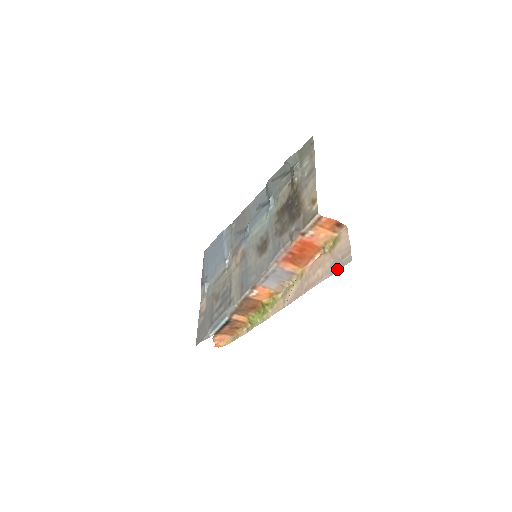
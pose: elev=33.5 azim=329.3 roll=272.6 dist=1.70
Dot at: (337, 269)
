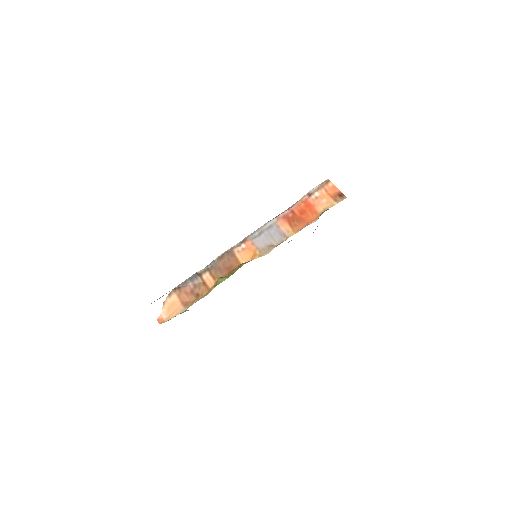
Dot at: occluded
